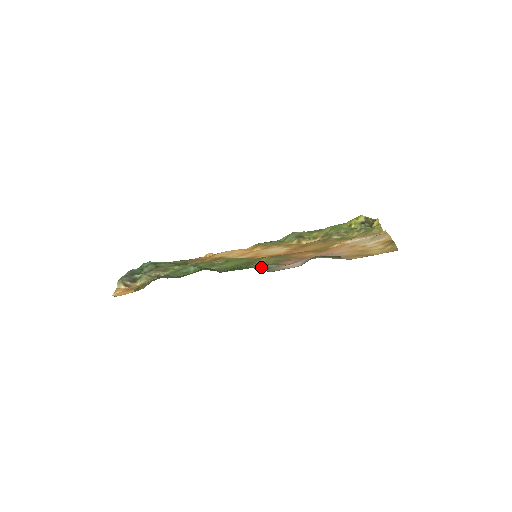
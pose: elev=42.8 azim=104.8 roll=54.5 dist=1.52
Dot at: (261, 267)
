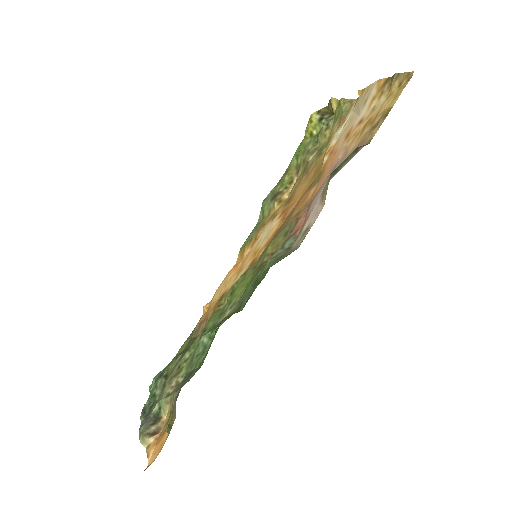
Dot at: (279, 256)
